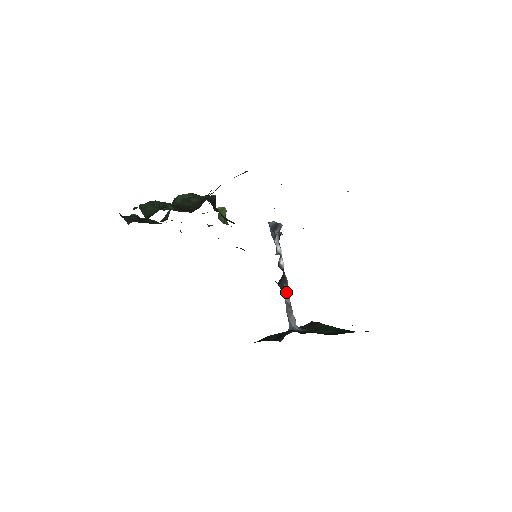
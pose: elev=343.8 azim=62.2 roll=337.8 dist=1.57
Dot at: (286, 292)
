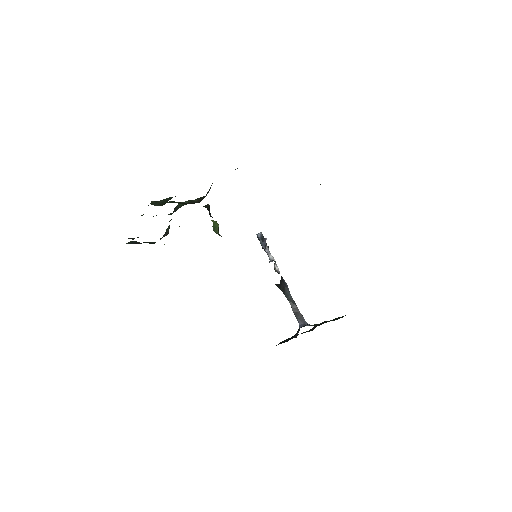
Dot at: (288, 293)
